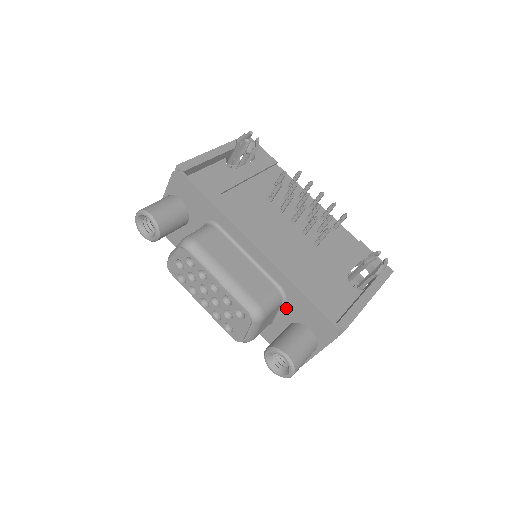
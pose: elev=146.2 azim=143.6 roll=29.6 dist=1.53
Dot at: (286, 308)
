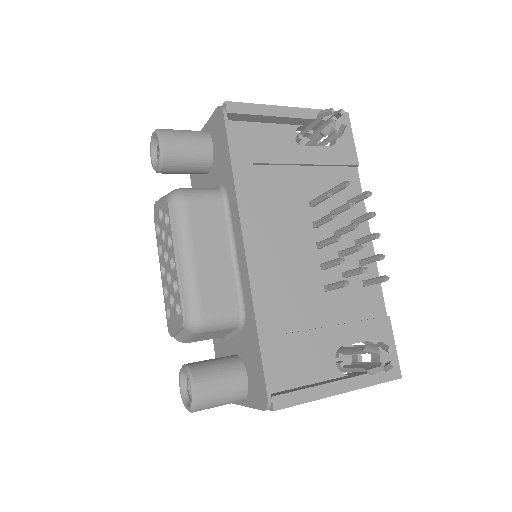
Dot at: (240, 336)
